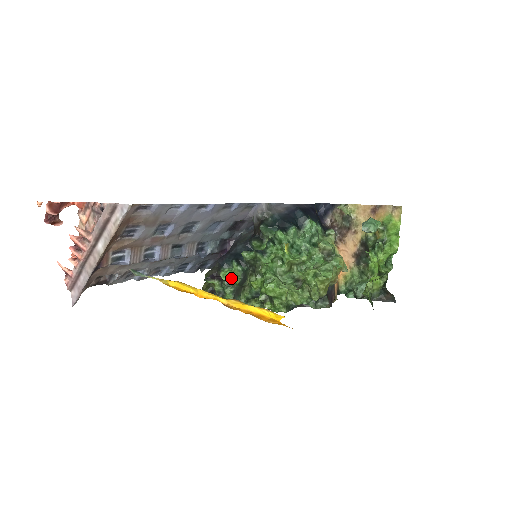
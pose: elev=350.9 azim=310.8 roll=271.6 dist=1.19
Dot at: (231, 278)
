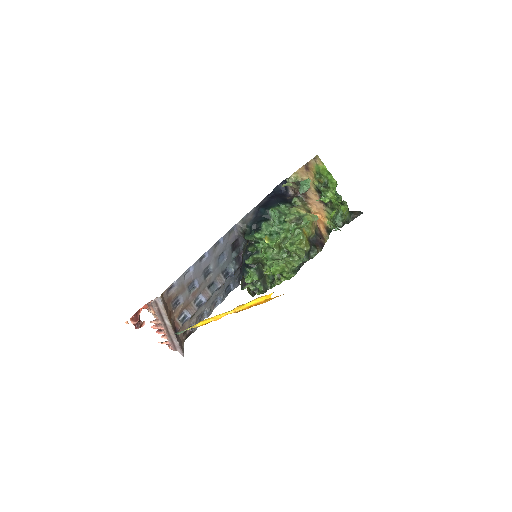
Dot at: (252, 279)
